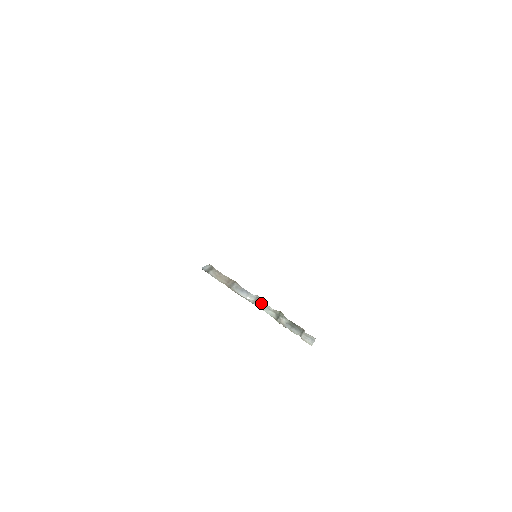
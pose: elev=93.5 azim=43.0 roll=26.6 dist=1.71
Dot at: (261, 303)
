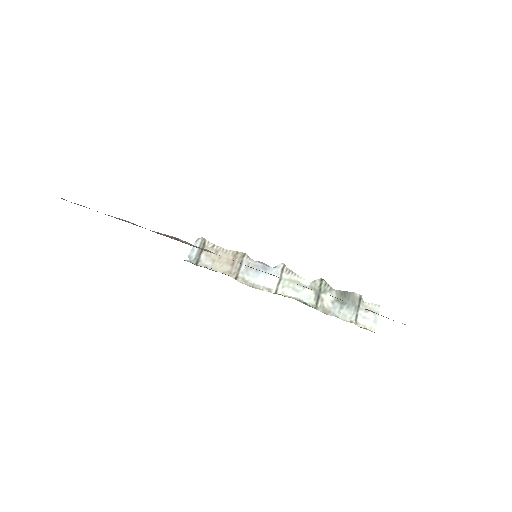
Dot at: (289, 281)
